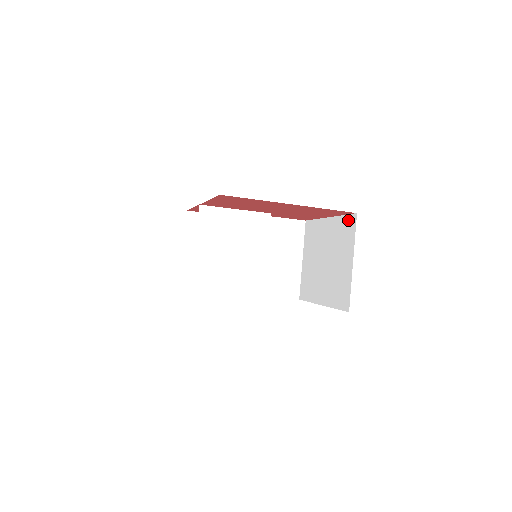
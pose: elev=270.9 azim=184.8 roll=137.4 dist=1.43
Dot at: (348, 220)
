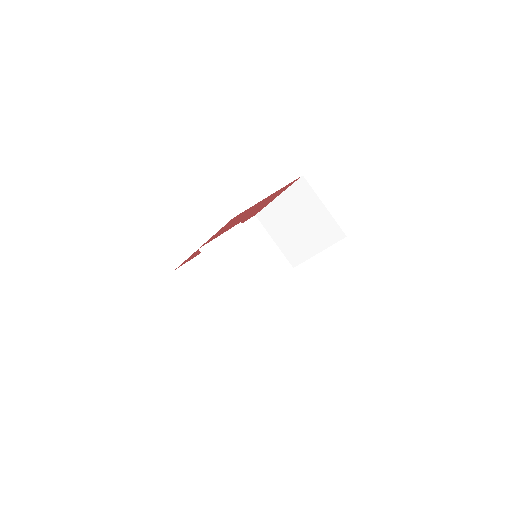
Dot at: (298, 185)
